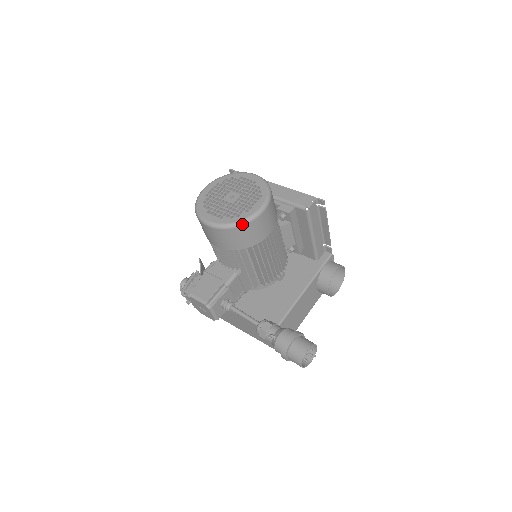
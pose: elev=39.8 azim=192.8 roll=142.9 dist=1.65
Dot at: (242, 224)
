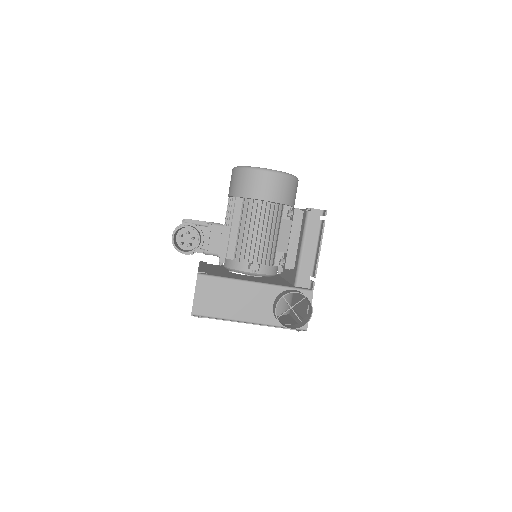
Dot at: (249, 168)
